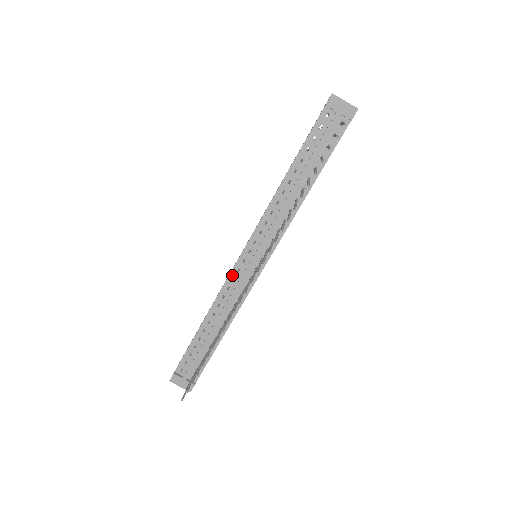
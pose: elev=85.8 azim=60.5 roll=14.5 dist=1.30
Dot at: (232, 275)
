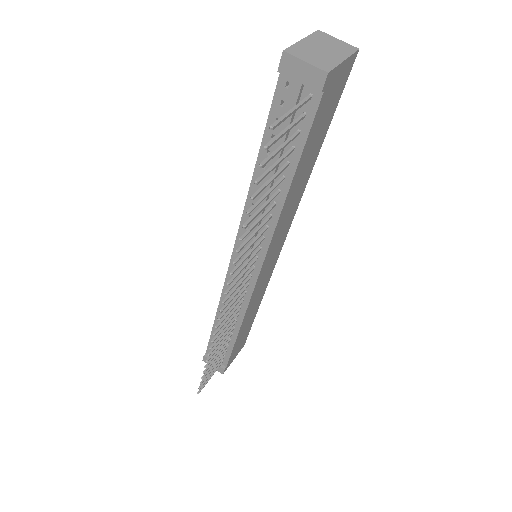
Dot at: (228, 279)
